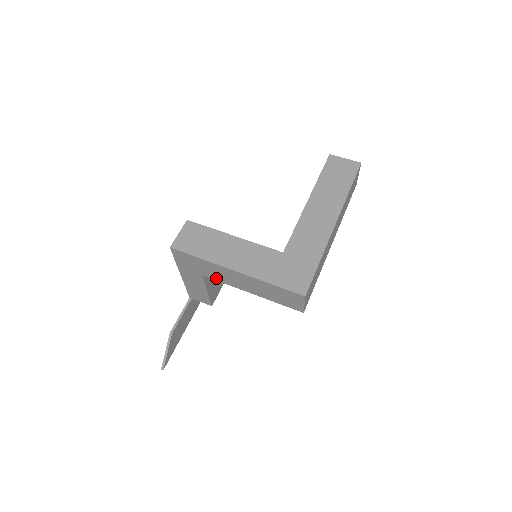
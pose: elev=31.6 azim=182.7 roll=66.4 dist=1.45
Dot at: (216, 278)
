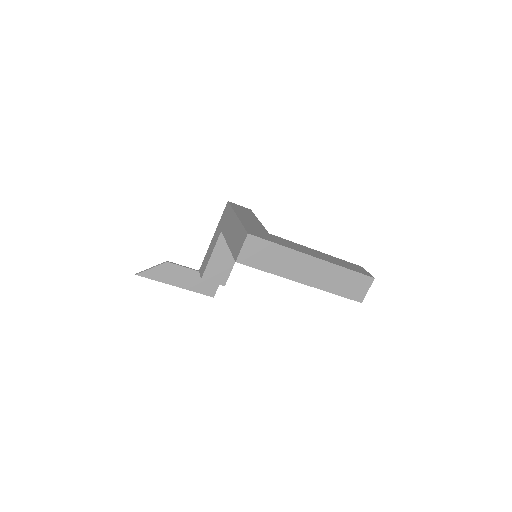
Dot at: (225, 231)
